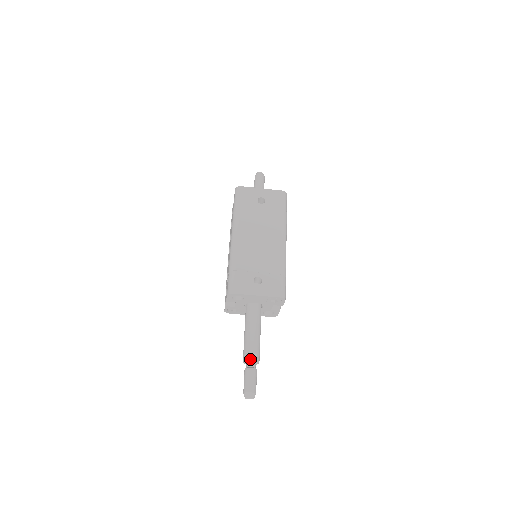
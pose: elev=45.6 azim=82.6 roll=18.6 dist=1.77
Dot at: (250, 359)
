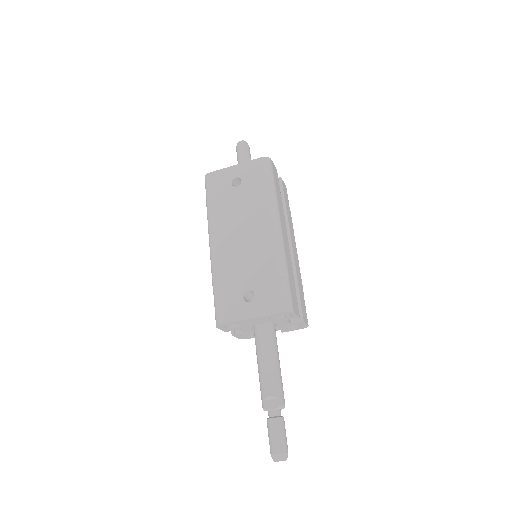
Dot at: (269, 406)
